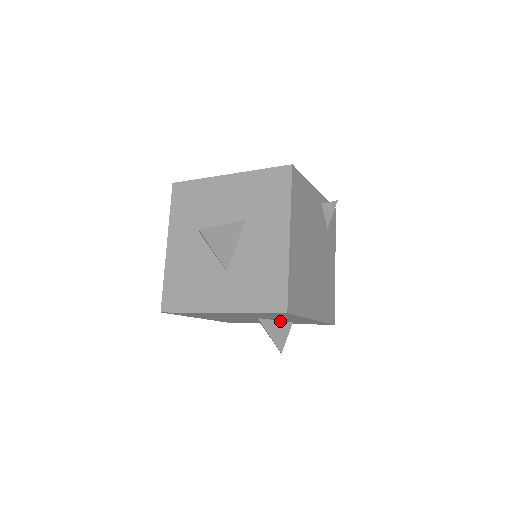
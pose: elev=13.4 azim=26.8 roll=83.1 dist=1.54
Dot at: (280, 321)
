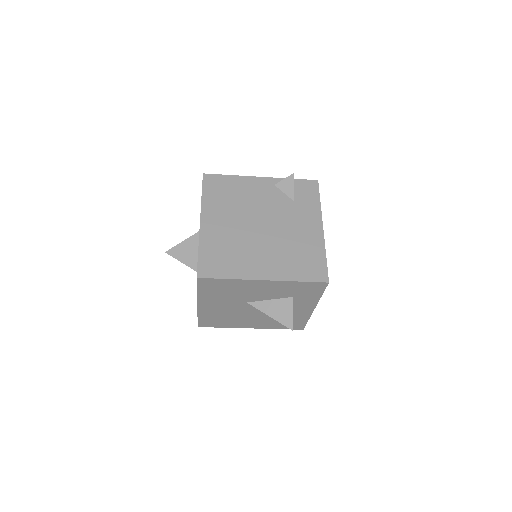
Dot at: (275, 299)
